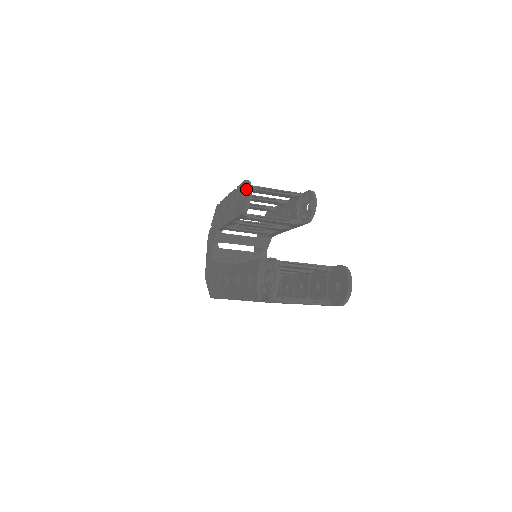
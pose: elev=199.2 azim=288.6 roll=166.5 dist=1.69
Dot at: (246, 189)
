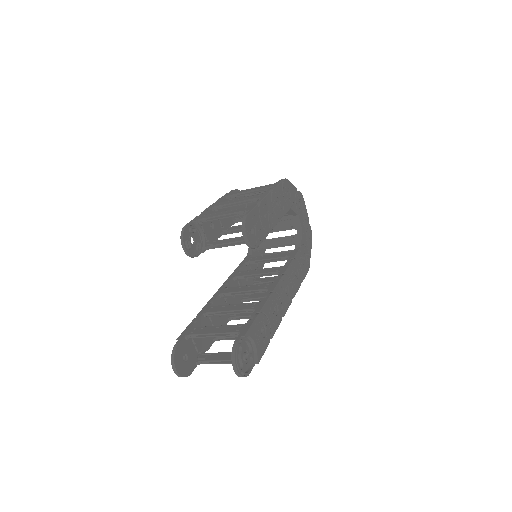
Dot at: (183, 240)
